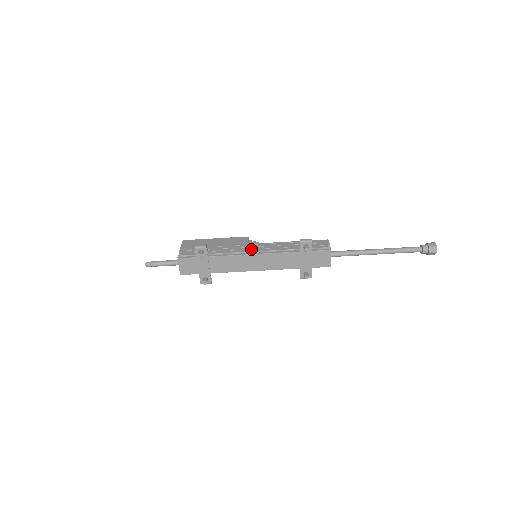
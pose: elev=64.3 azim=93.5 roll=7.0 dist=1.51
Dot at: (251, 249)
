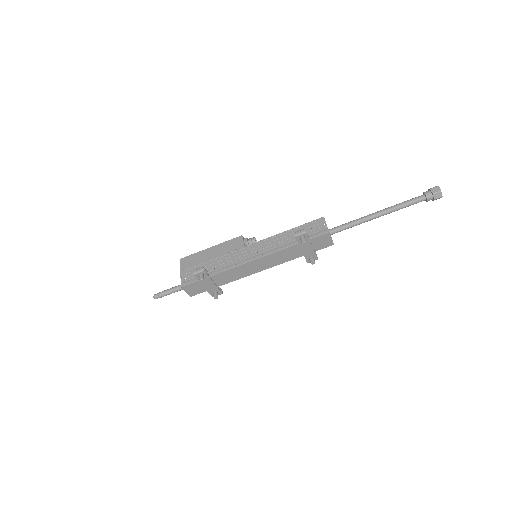
Dot at: (248, 254)
